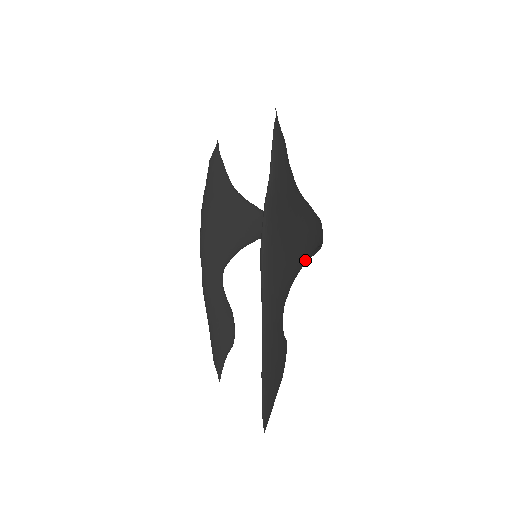
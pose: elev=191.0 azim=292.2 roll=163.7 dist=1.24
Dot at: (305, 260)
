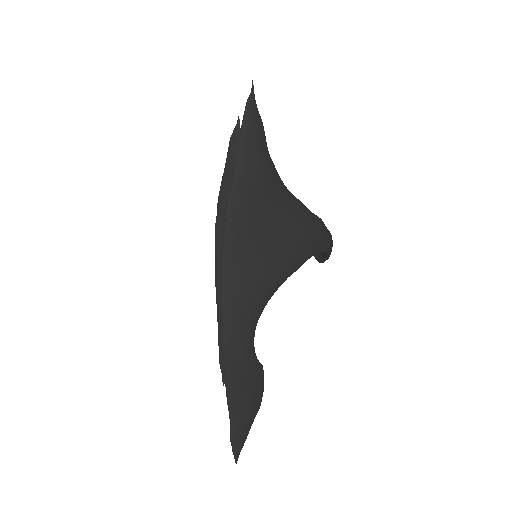
Dot at: (290, 272)
